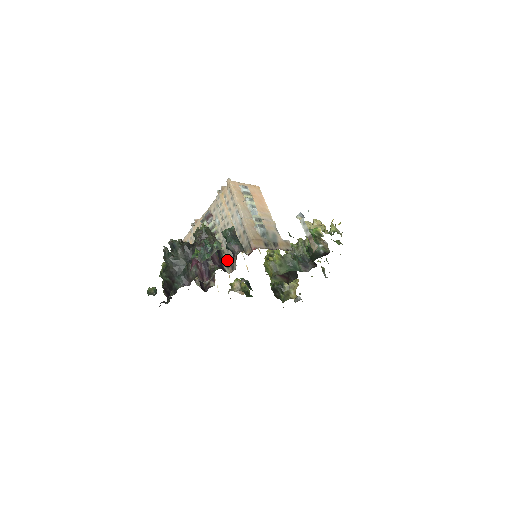
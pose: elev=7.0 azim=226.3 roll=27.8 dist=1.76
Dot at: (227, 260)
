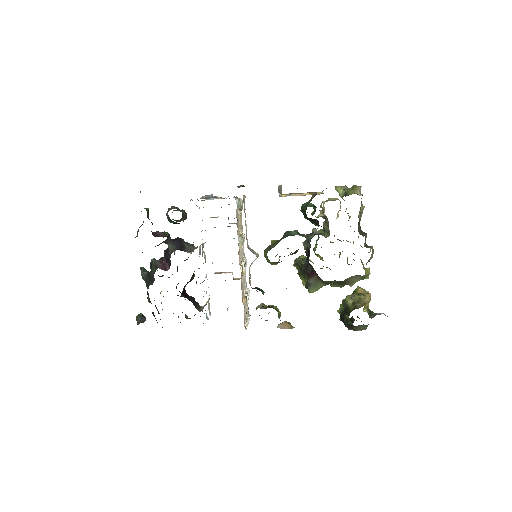
Dot at: (194, 249)
